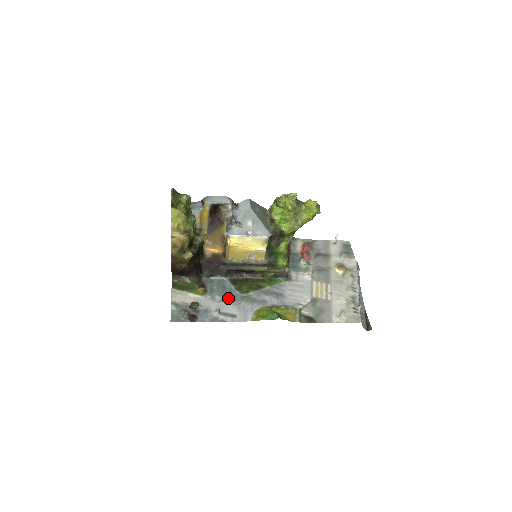
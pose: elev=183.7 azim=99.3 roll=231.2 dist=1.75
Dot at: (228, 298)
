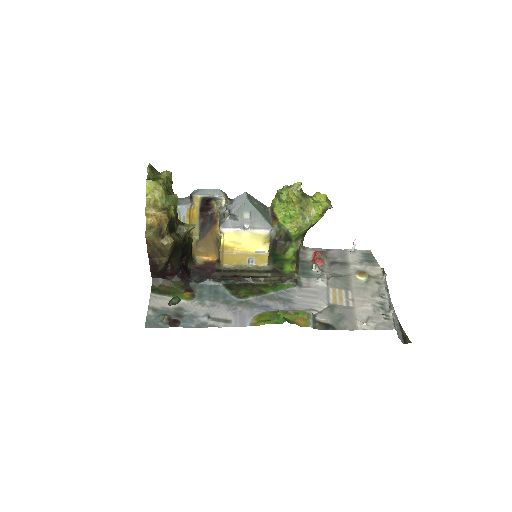
Dot at: (221, 303)
